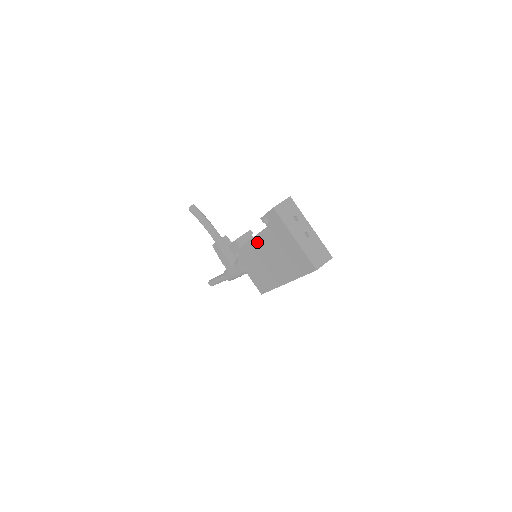
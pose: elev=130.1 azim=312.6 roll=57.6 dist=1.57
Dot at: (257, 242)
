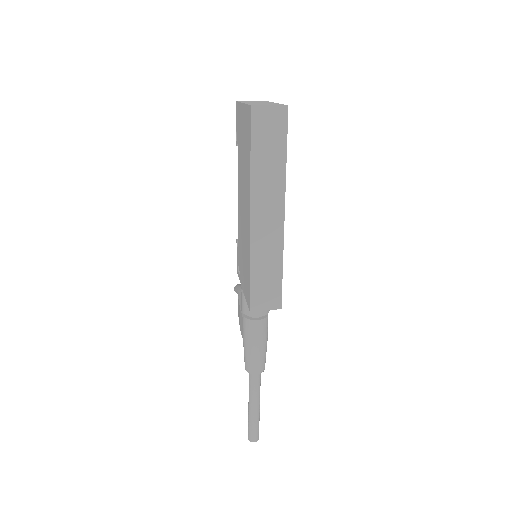
Dot at: (239, 195)
